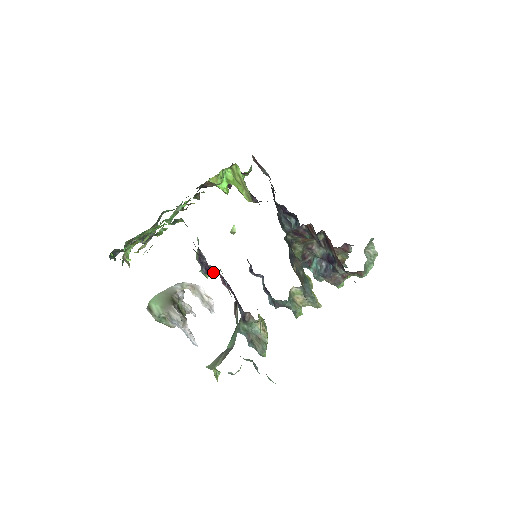
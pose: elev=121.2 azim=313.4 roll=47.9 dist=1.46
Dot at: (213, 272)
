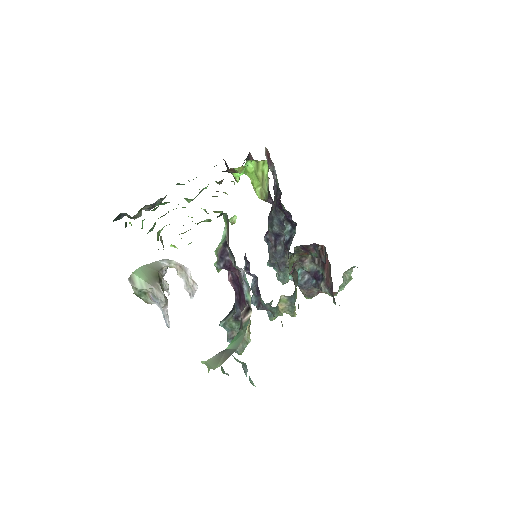
Dot at: (231, 270)
